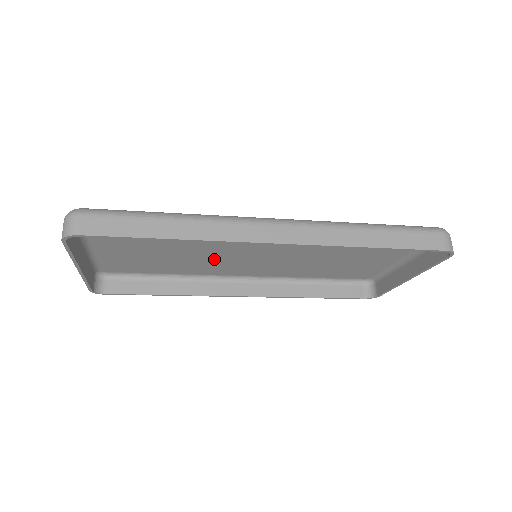
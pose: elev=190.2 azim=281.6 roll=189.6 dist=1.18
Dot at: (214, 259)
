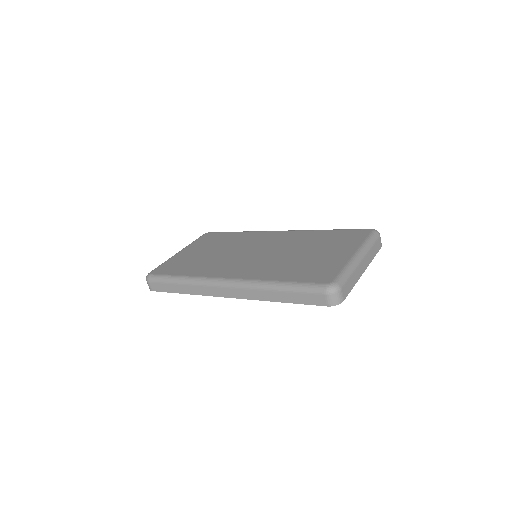
Dot at: occluded
